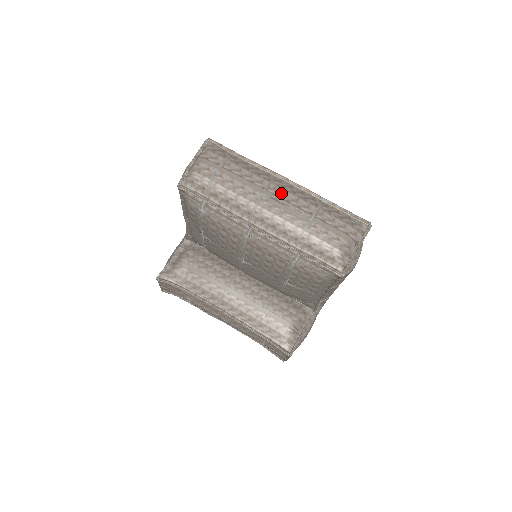
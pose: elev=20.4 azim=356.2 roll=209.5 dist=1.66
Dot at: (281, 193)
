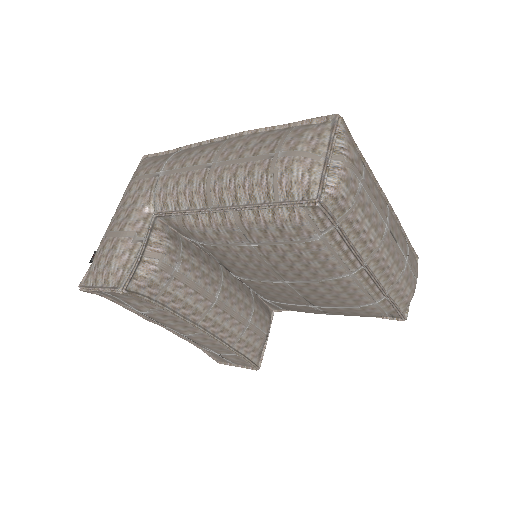
Dot at: (394, 225)
